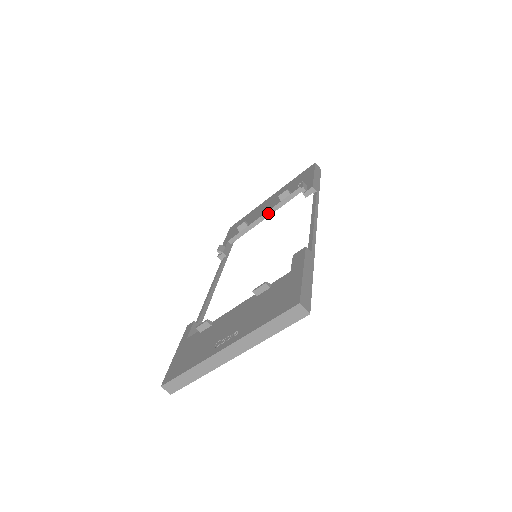
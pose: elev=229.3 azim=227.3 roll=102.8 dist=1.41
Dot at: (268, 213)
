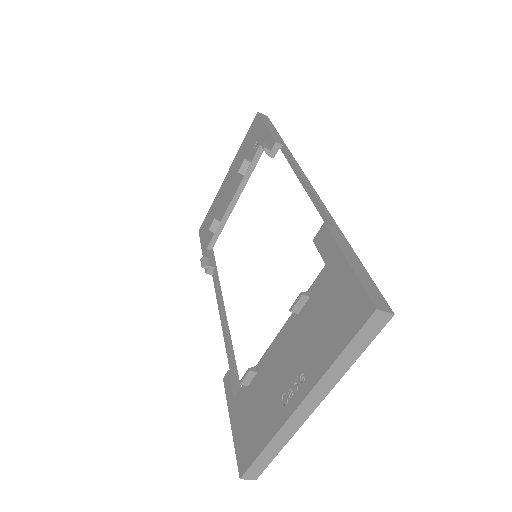
Dot at: (236, 196)
